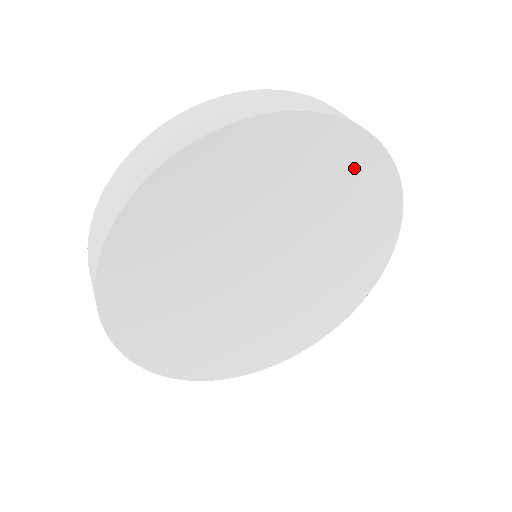
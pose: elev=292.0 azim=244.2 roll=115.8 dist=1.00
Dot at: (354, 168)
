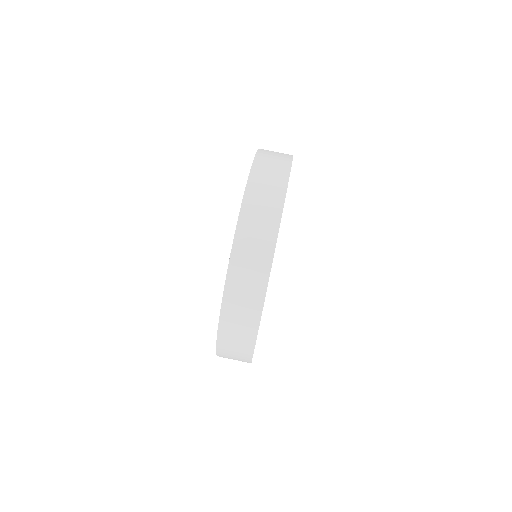
Dot at: occluded
